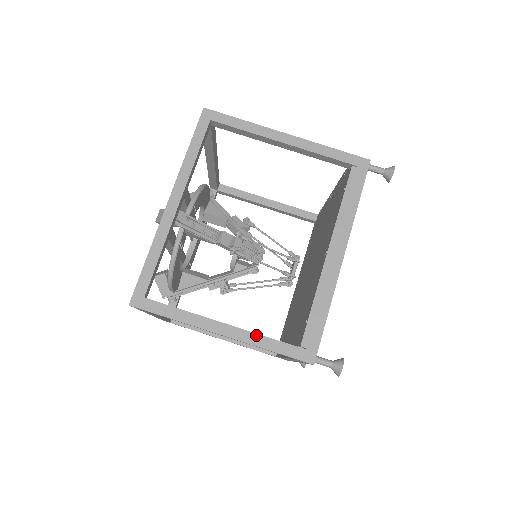
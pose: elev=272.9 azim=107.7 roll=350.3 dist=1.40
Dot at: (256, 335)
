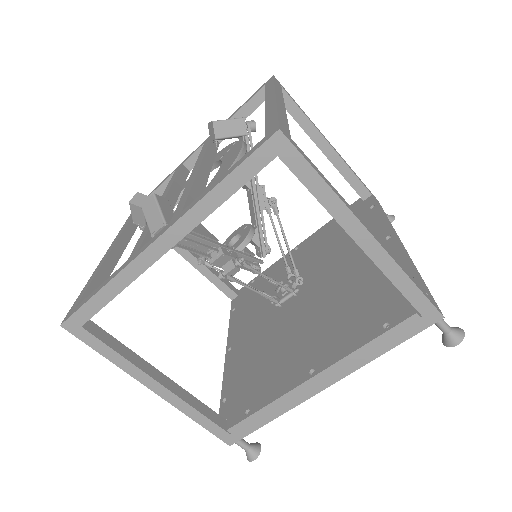
Dot at: (188, 406)
